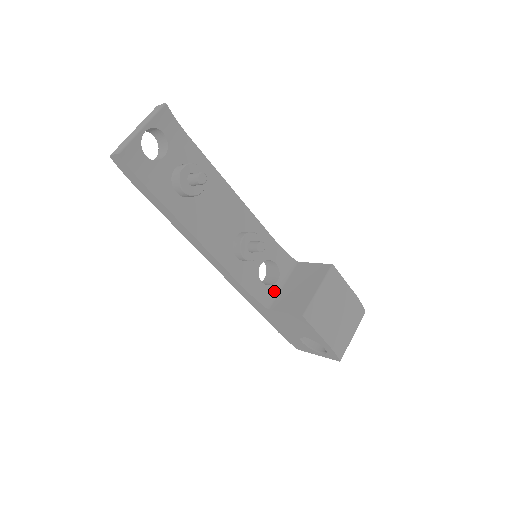
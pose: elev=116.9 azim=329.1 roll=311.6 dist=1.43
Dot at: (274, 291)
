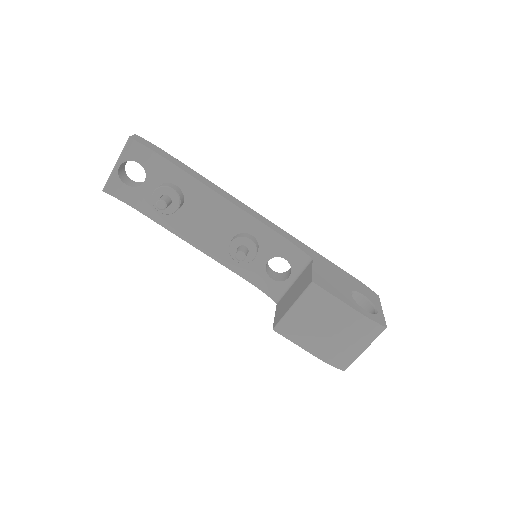
Dot at: (284, 287)
